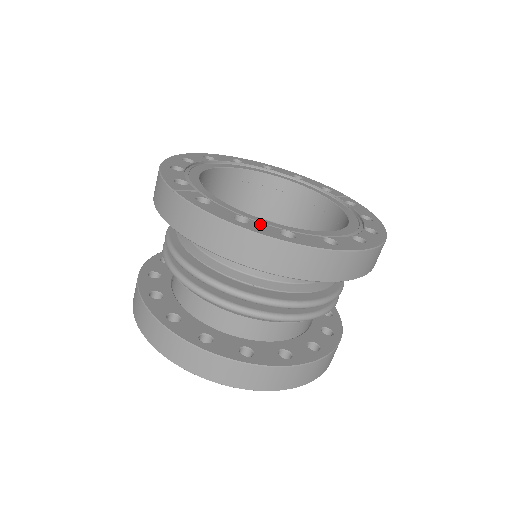
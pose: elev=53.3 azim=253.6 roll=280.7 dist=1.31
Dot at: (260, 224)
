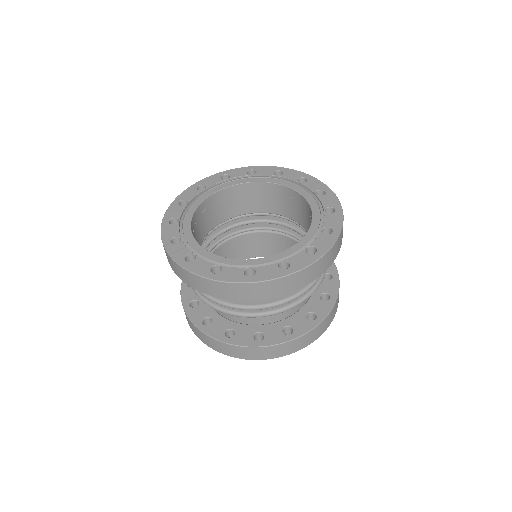
Dot at: (230, 269)
